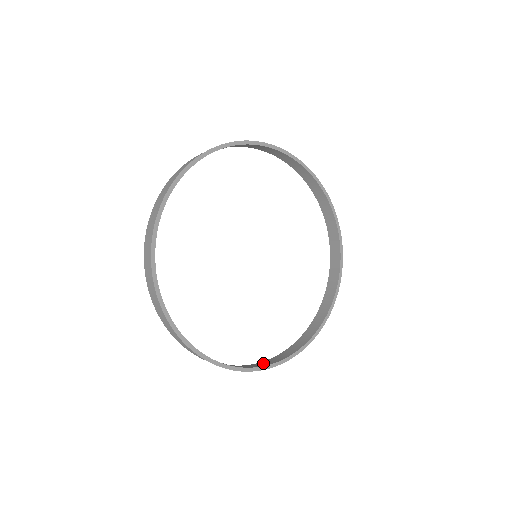
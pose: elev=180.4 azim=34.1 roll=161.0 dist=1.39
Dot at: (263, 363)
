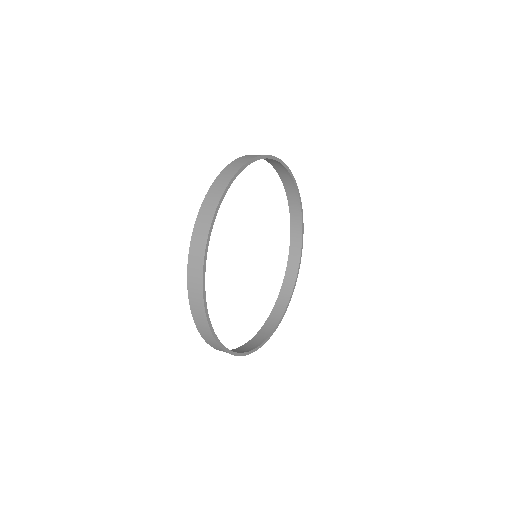
Dot at: (257, 337)
